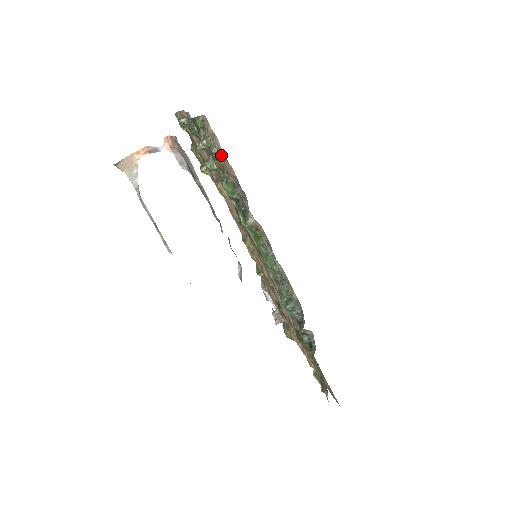
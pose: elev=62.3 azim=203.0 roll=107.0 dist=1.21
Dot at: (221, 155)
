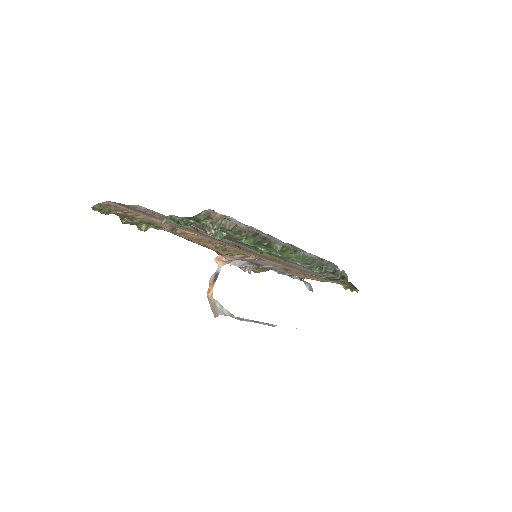
Dot at: (237, 225)
